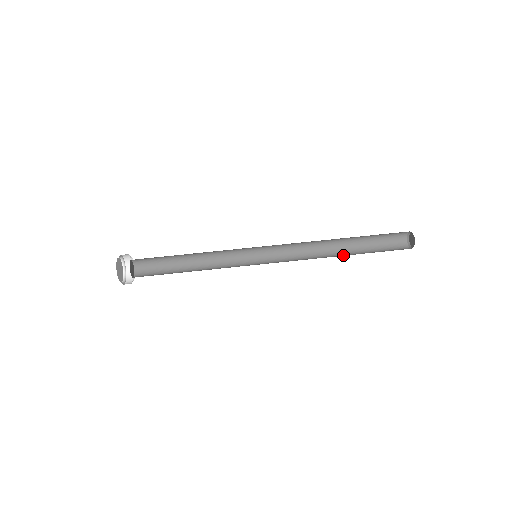
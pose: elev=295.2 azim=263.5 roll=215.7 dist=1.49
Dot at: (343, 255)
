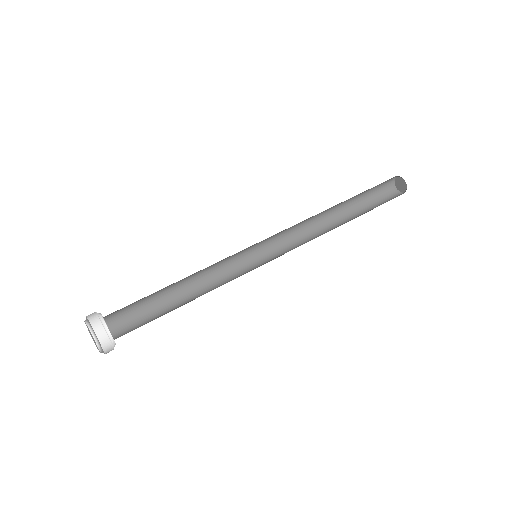
Dot at: (340, 221)
